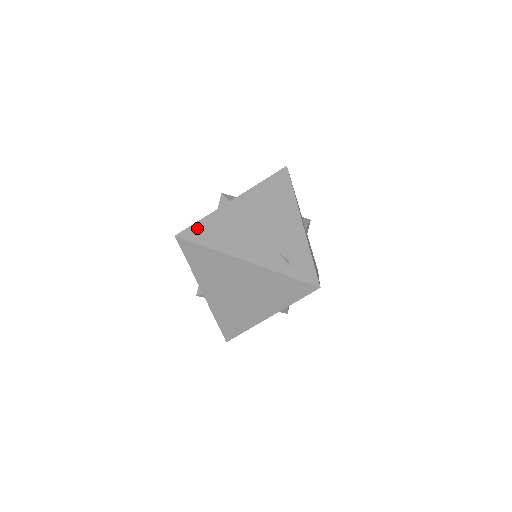
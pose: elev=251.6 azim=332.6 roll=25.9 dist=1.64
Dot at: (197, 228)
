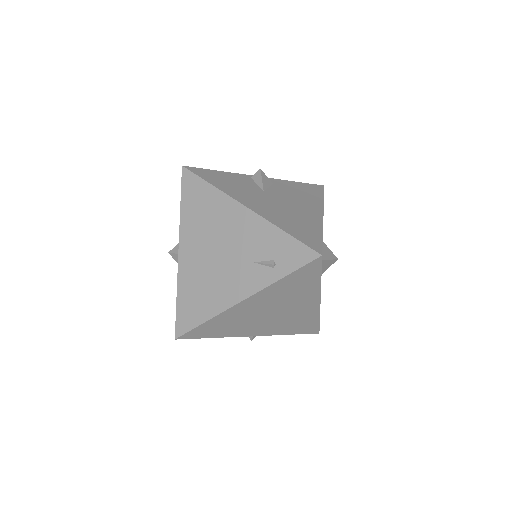
Dot at: (181, 314)
